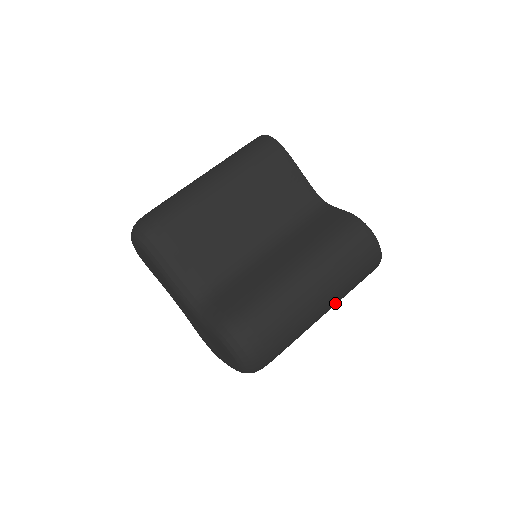
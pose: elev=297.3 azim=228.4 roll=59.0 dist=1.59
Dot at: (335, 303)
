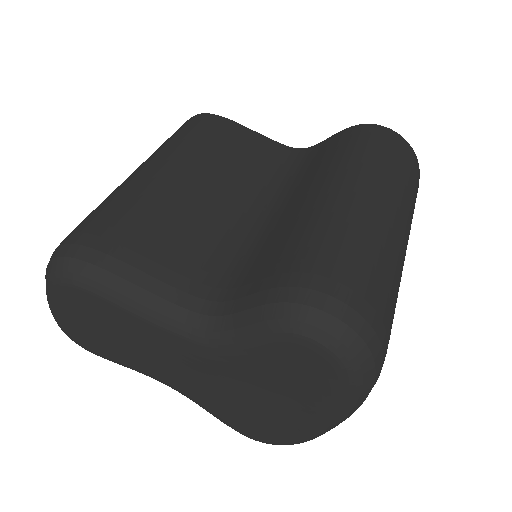
Dot at: (408, 232)
